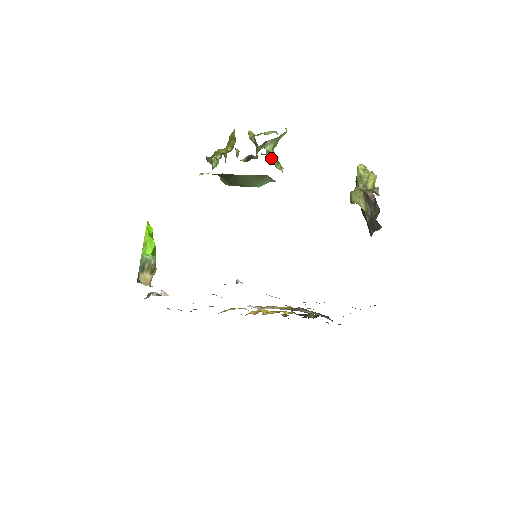
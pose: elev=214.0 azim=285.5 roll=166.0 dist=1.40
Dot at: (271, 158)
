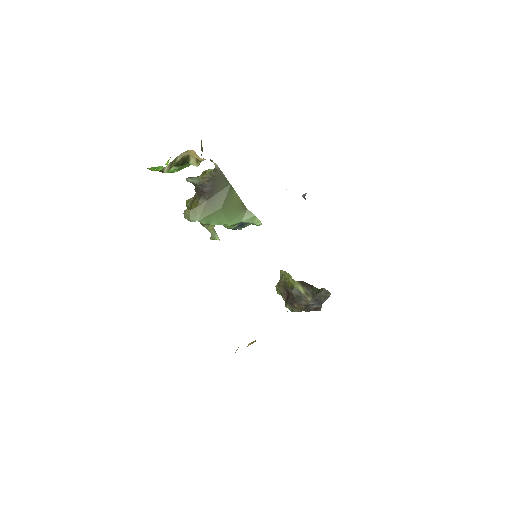
Dot at: occluded
